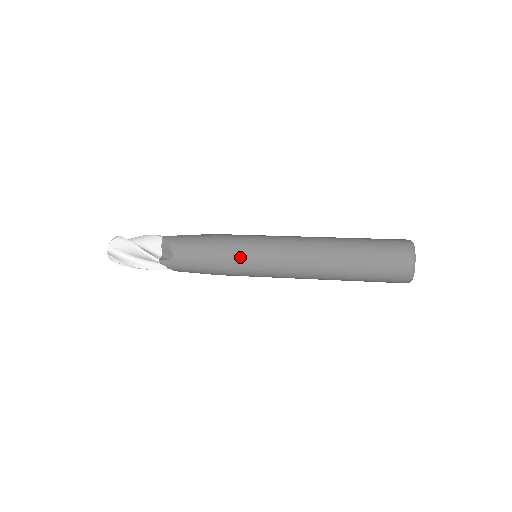
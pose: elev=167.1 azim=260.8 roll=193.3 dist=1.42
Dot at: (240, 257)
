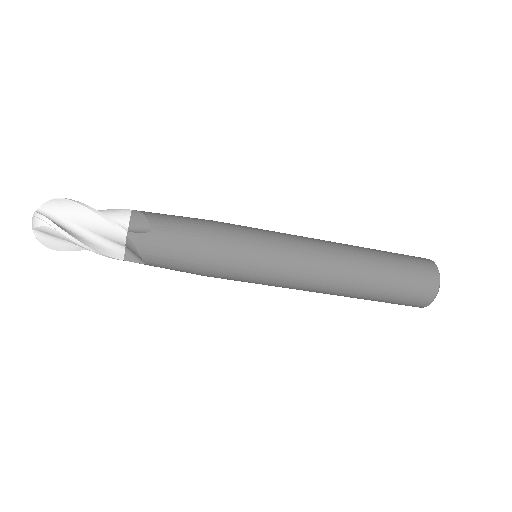
Dot at: (248, 242)
